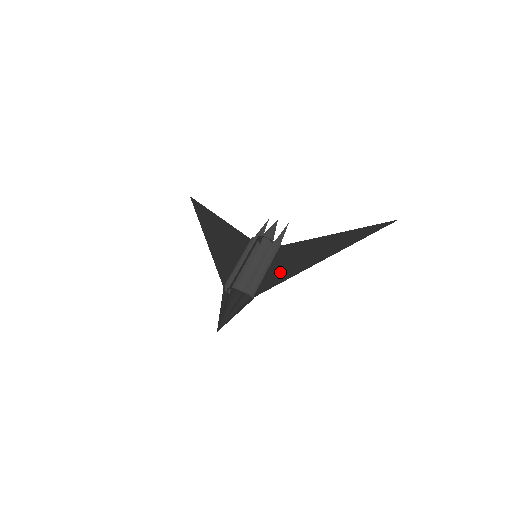
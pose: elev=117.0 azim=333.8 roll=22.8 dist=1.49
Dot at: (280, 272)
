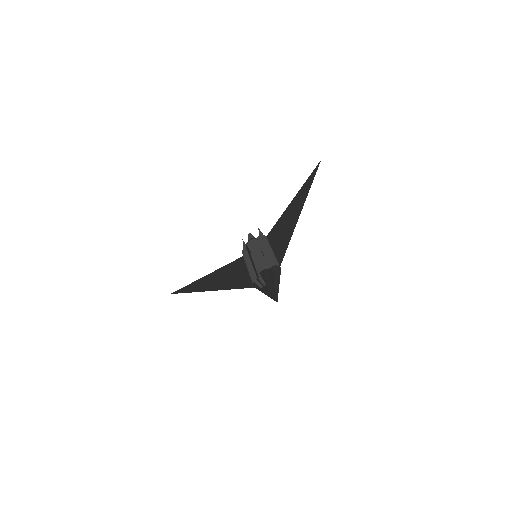
Dot at: (282, 242)
